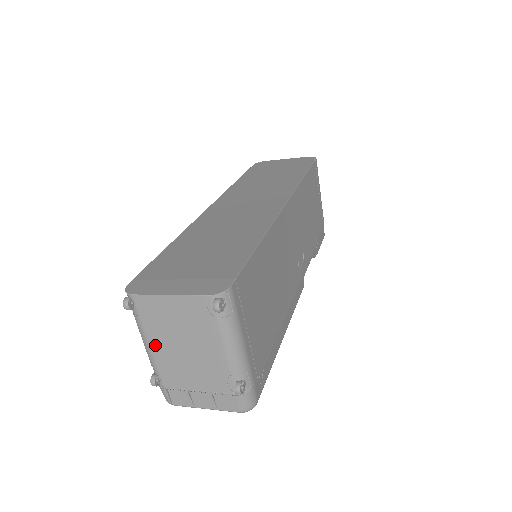
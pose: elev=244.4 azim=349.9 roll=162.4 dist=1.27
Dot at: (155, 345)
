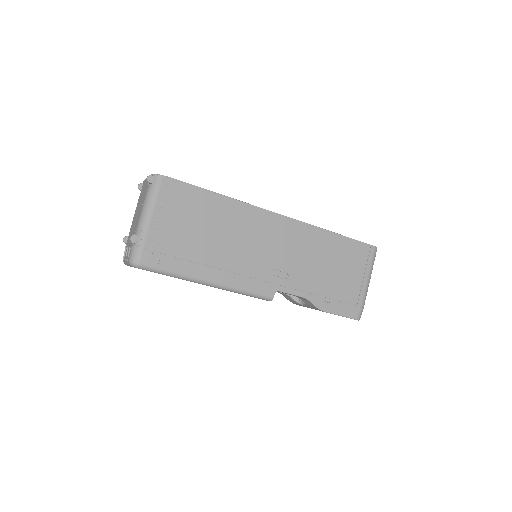
Dot at: (135, 213)
